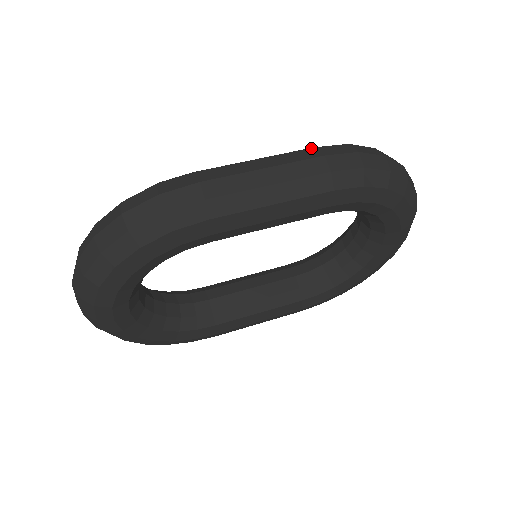
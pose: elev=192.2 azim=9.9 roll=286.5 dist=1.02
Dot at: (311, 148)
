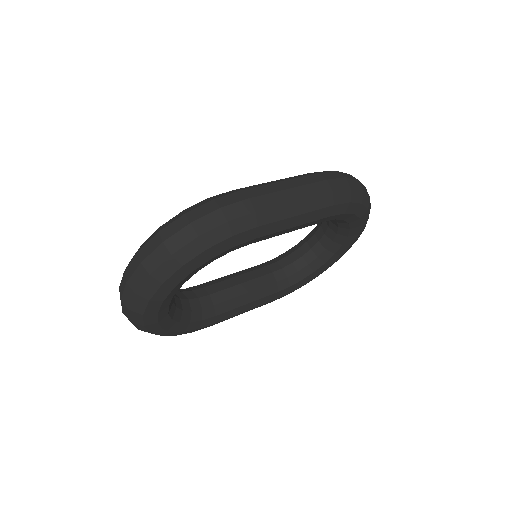
Dot at: (315, 173)
